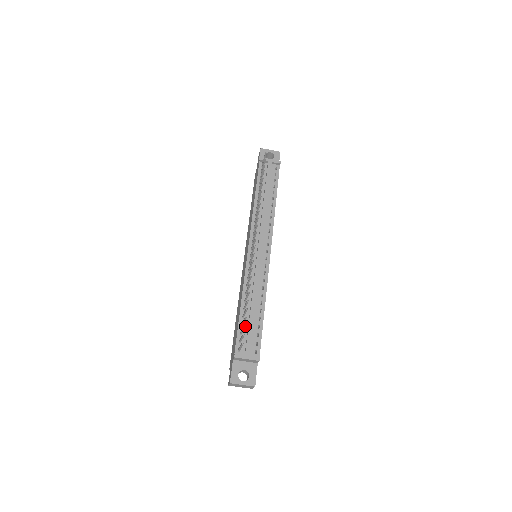
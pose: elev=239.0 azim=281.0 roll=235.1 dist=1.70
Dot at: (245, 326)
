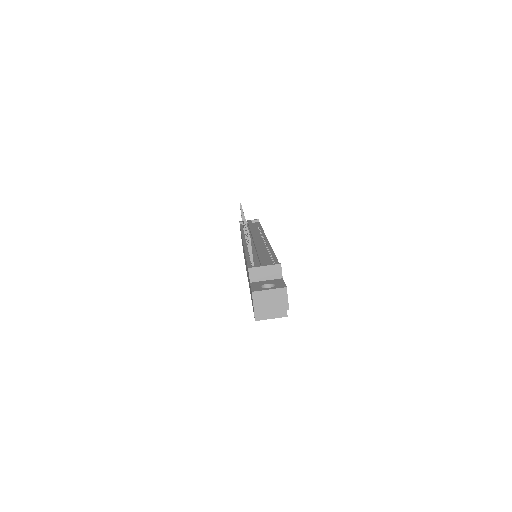
Dot at: (248, 231)
